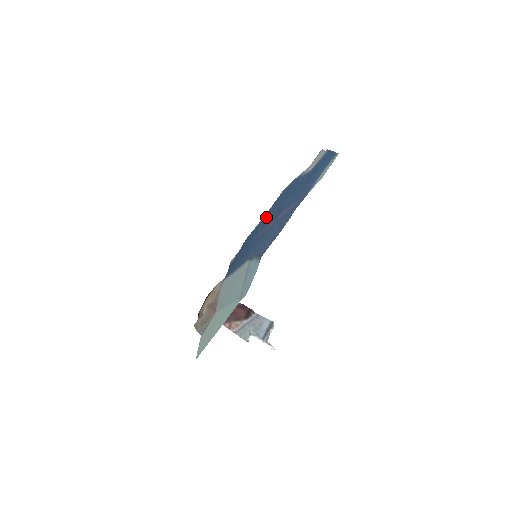
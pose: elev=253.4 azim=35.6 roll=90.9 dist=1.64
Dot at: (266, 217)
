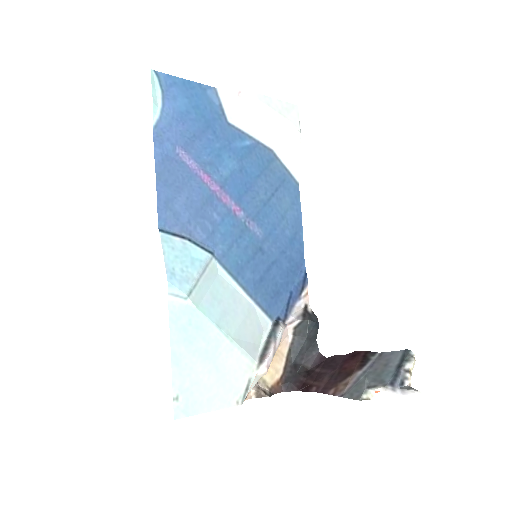
Dot at: (282, 216)
